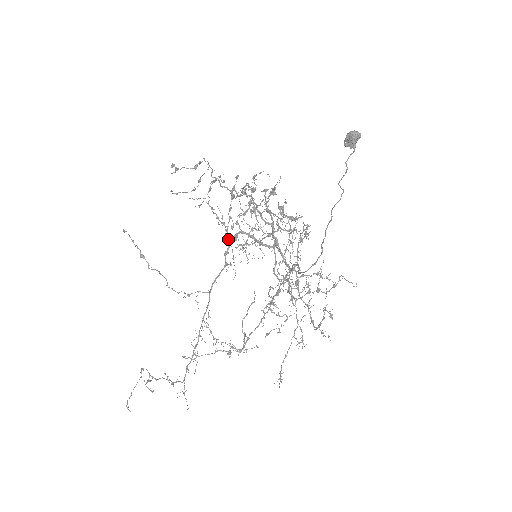
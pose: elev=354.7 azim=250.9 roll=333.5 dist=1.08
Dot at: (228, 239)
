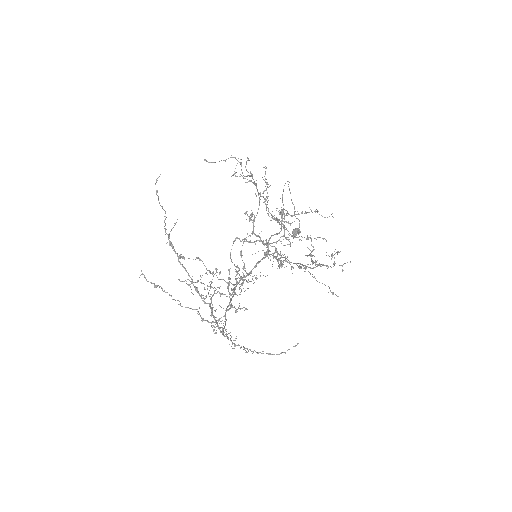
Dot at: occluded
